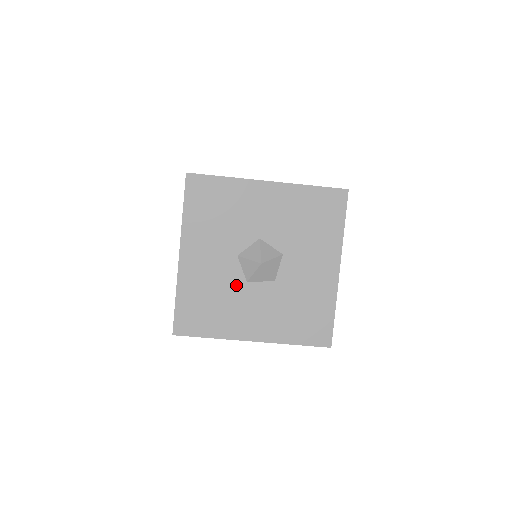
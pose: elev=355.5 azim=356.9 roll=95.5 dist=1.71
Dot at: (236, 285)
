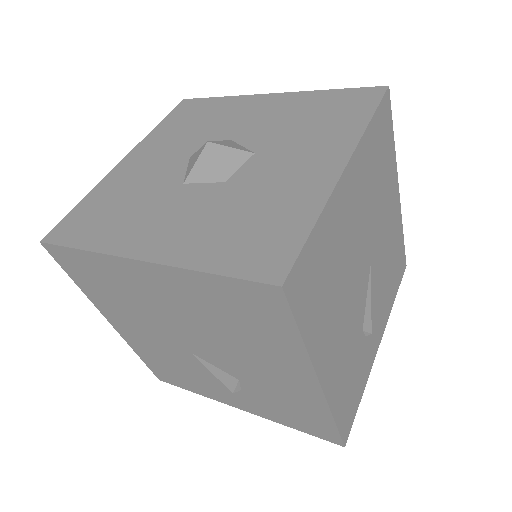
Dot at: (166, 187)
